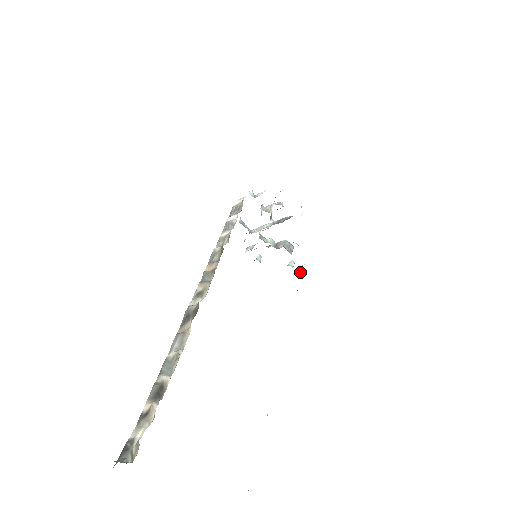
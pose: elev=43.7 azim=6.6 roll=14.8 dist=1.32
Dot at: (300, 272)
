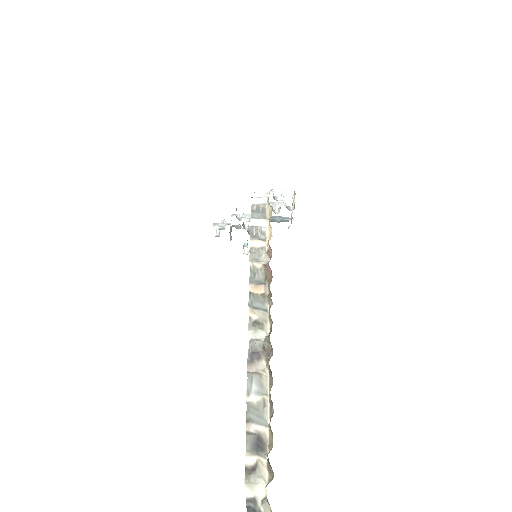
Dot at: occluded
